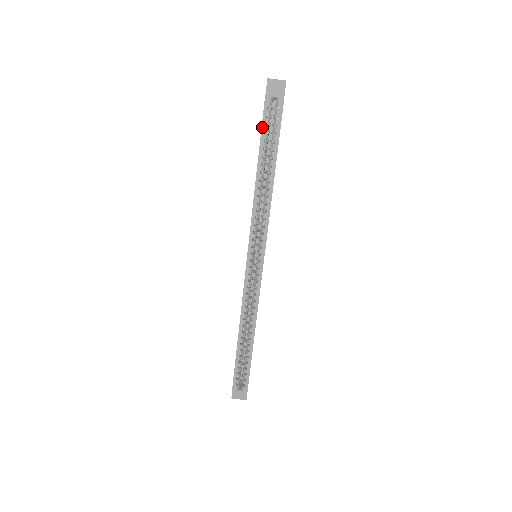
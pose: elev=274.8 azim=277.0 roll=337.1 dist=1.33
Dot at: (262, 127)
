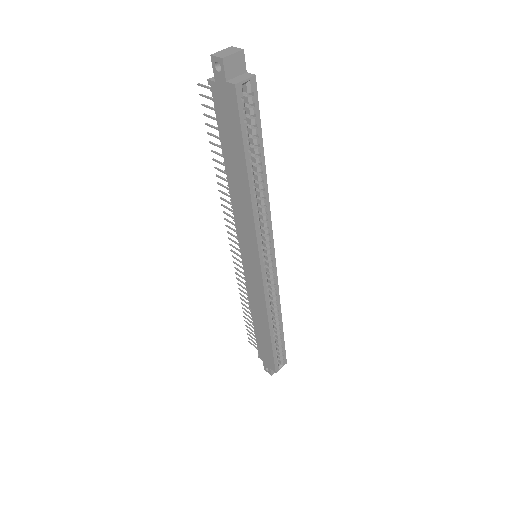
Dot at: (241, 127)
